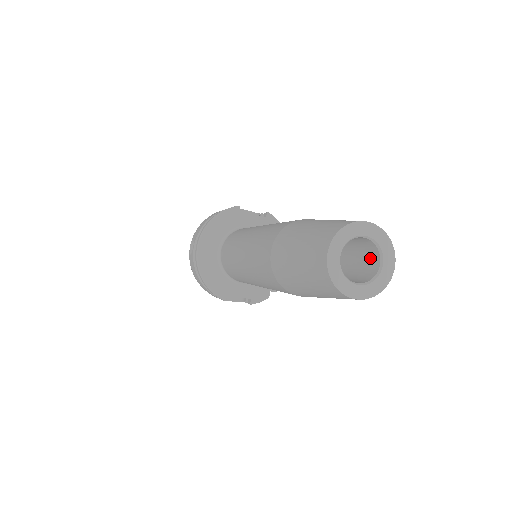
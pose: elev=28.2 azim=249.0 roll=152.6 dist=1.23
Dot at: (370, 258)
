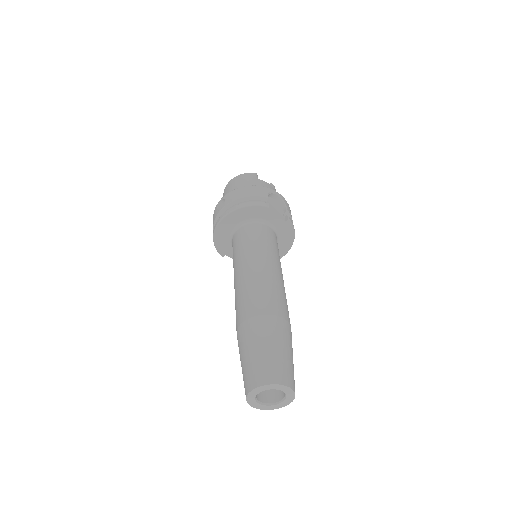
Dot at: occluded
